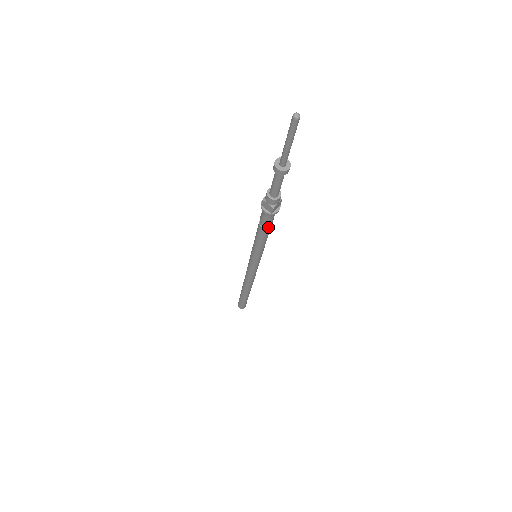
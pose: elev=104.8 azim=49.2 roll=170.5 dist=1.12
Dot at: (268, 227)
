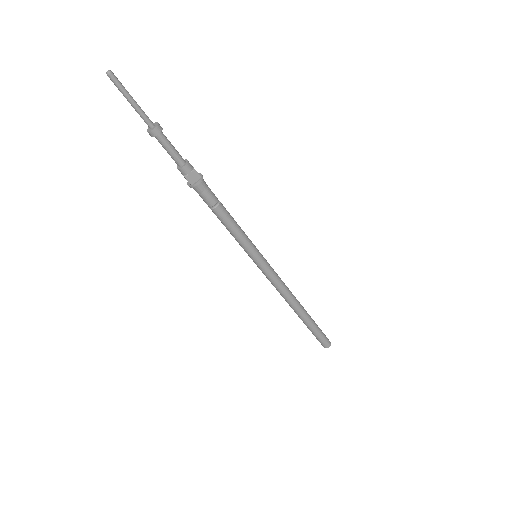
Dot at: (214, 207)
